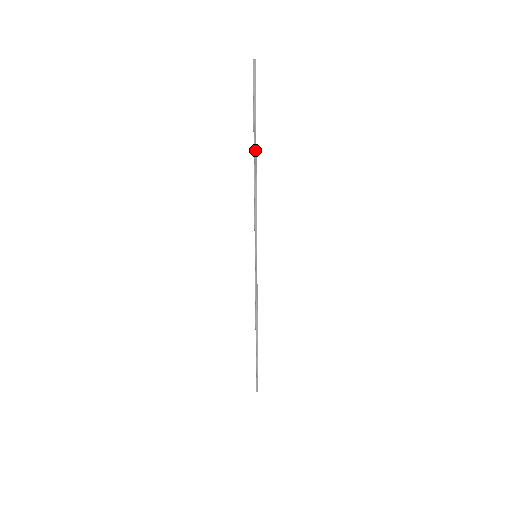
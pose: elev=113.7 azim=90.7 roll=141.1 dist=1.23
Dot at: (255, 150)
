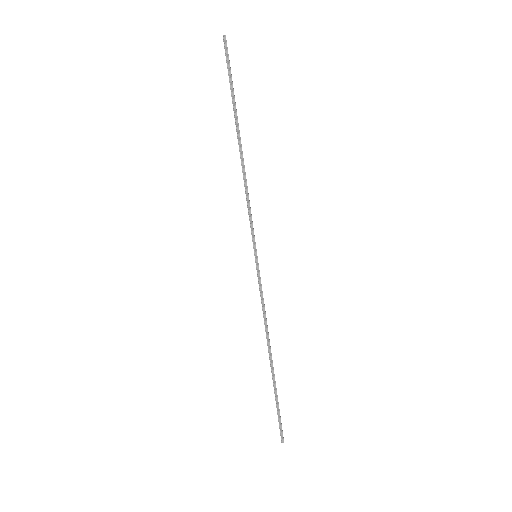
Dot at: (238, 130)
